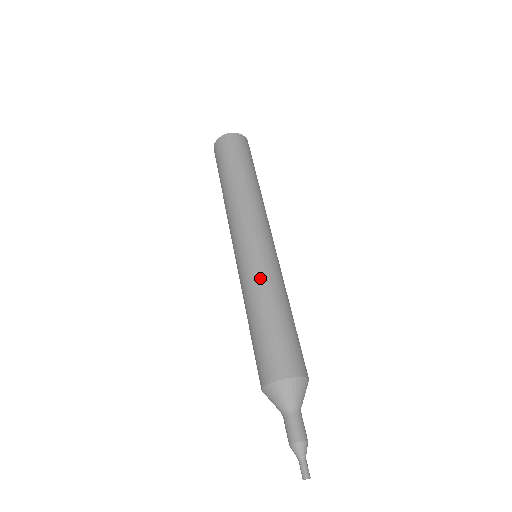
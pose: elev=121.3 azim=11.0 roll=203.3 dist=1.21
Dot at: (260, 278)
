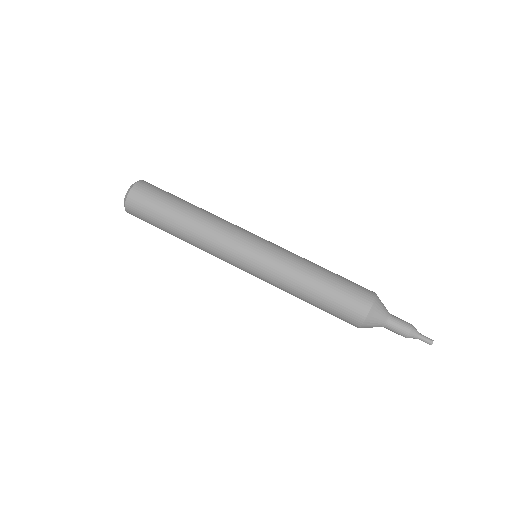
Dot at: (285, 269)
